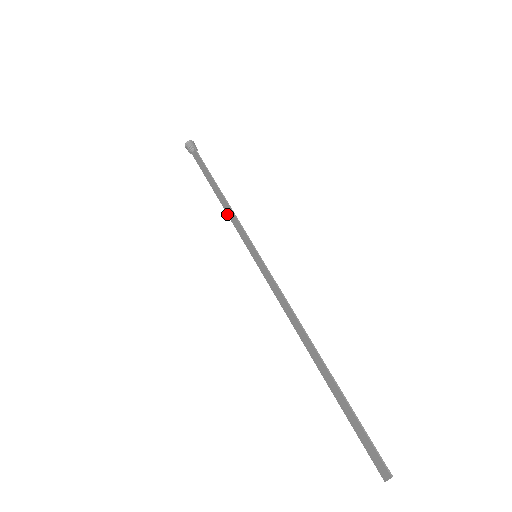
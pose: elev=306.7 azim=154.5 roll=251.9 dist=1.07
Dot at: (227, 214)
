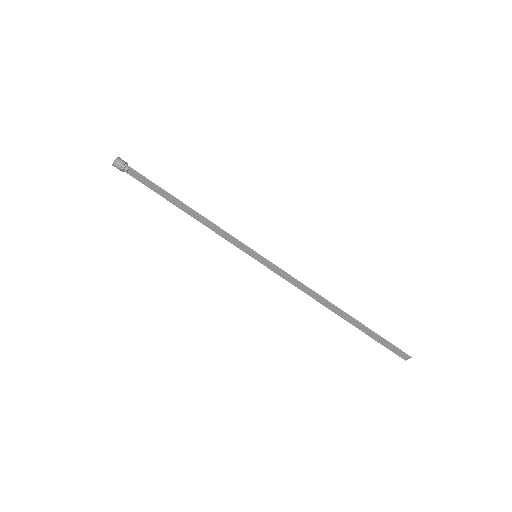
Dot at: occluded
